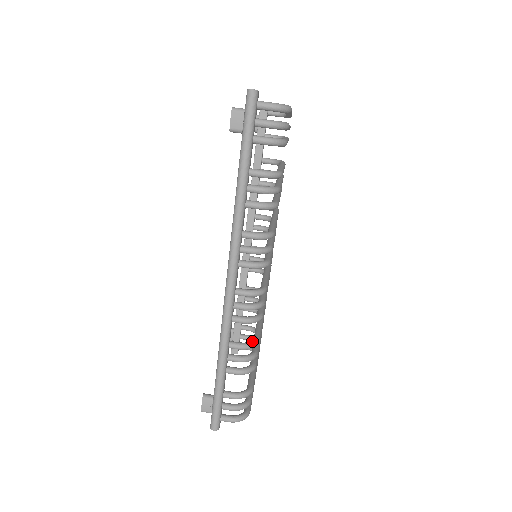
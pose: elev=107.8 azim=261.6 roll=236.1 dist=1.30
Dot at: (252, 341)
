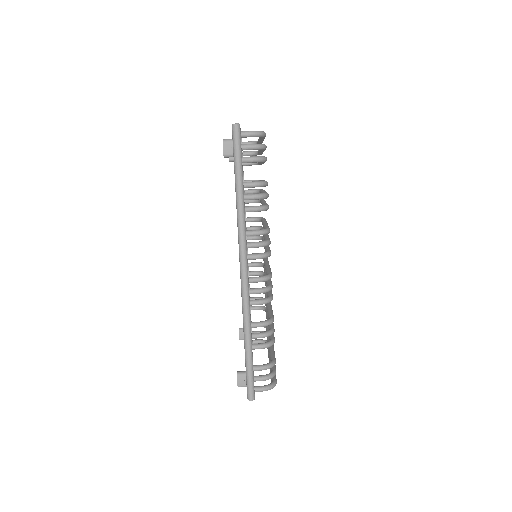
Dot at: (268, 319)
